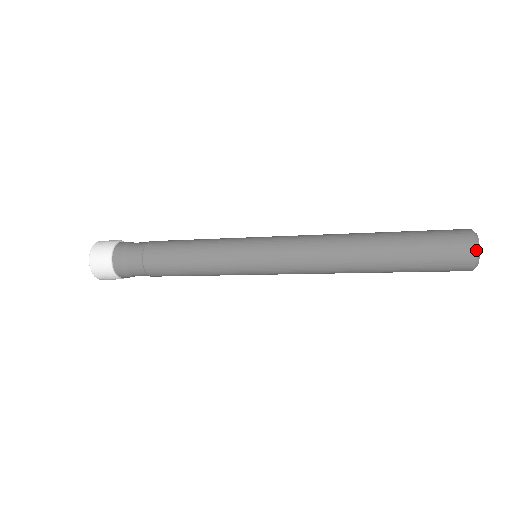
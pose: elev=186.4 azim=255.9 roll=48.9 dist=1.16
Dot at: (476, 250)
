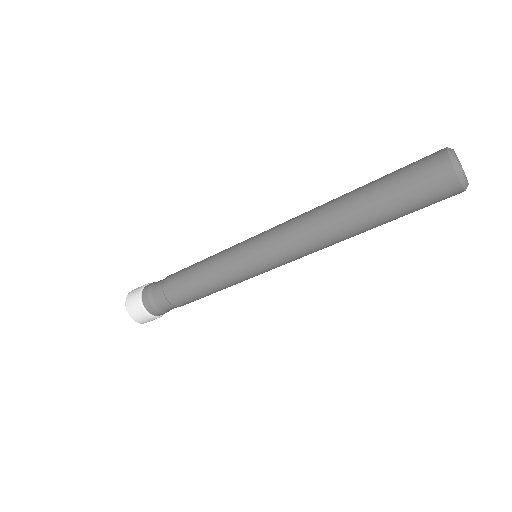
Dot at: (449, 155)
